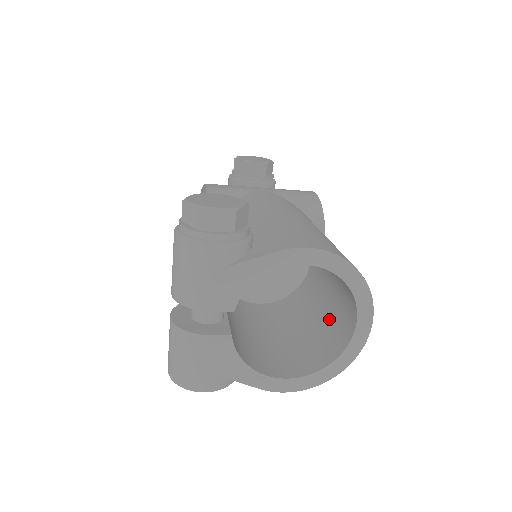
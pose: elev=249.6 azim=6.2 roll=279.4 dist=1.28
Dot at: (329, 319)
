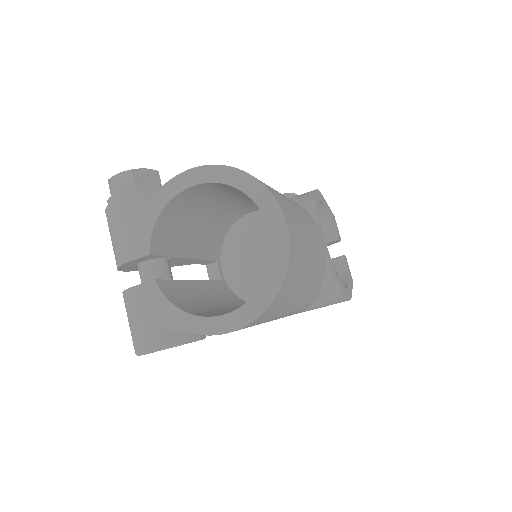
Dot at: occluded
